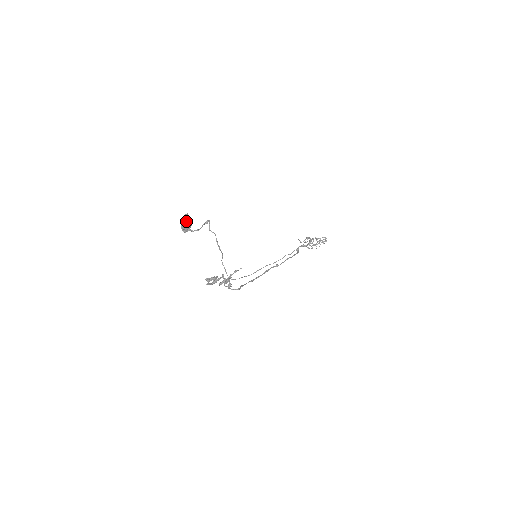
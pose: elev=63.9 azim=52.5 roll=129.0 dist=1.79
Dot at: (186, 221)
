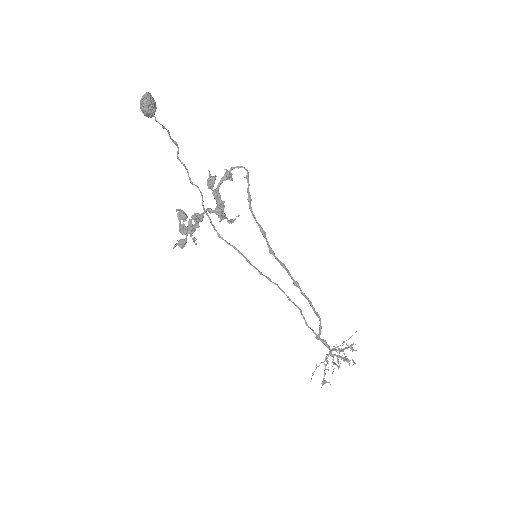
Dot at: (149, 94)
